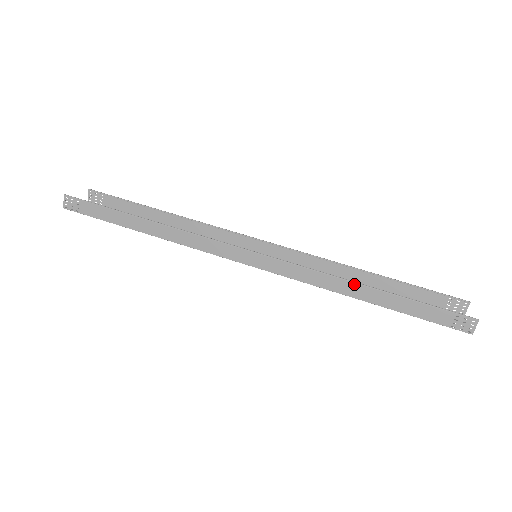
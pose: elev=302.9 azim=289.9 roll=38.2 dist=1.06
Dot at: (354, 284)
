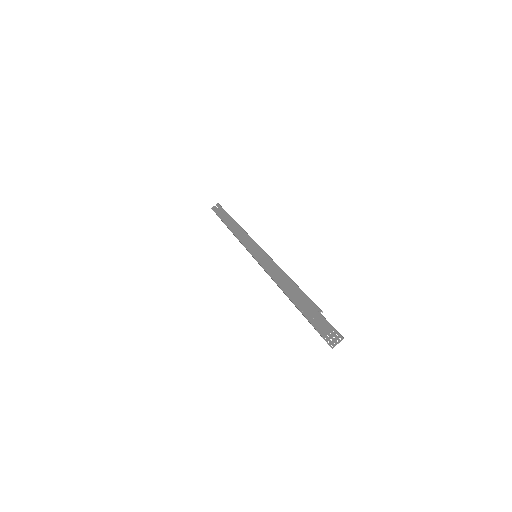
Dot at: (278, 268)
